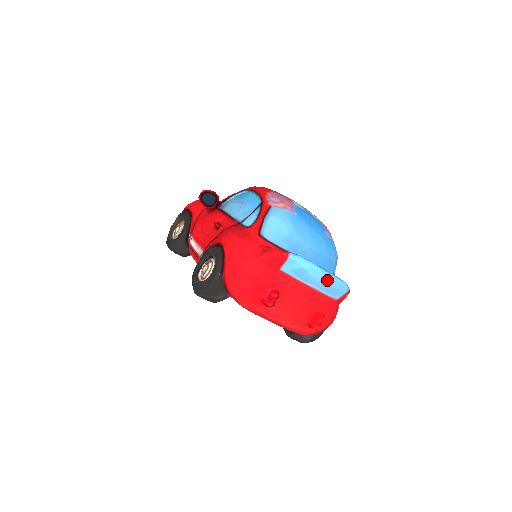
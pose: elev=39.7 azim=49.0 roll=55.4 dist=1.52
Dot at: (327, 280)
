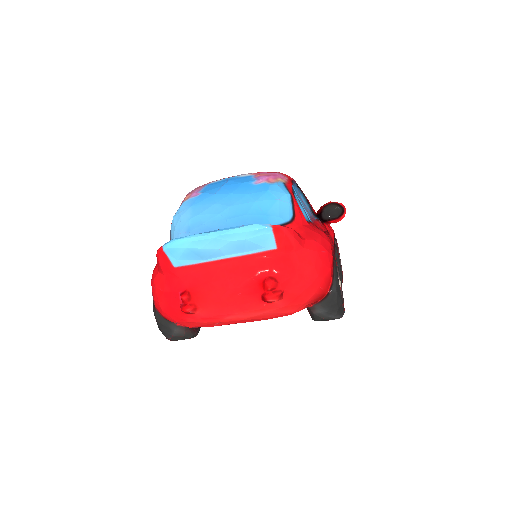
Dot at: (223, 240)
